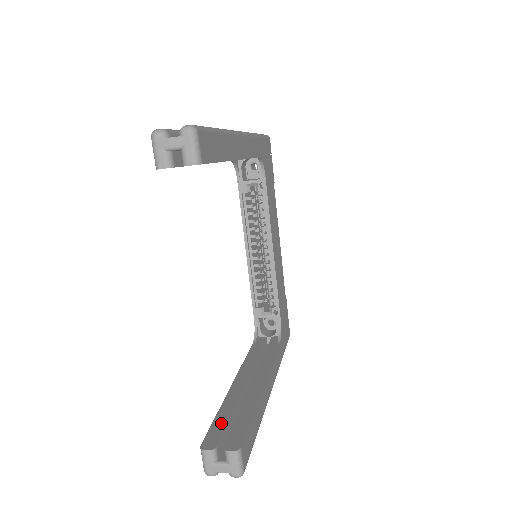
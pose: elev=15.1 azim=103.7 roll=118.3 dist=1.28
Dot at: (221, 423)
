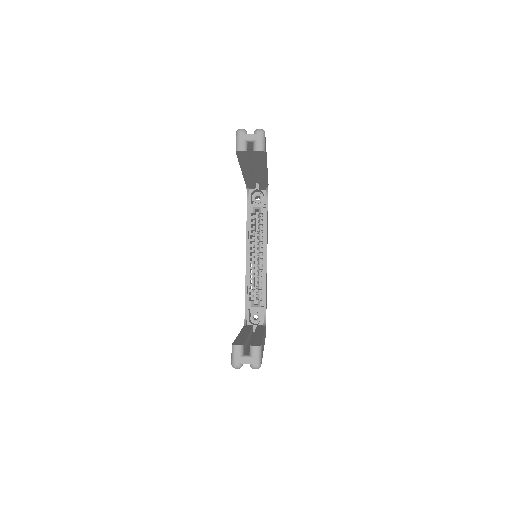
Dot at: (241, 341)
